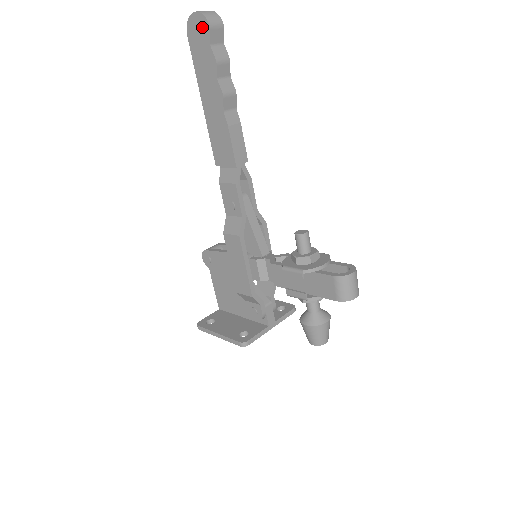
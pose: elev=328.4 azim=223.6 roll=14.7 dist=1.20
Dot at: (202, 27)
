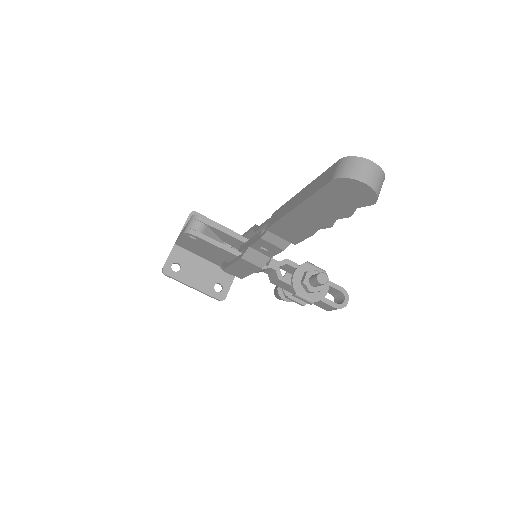
Dot at: (363, 197)
